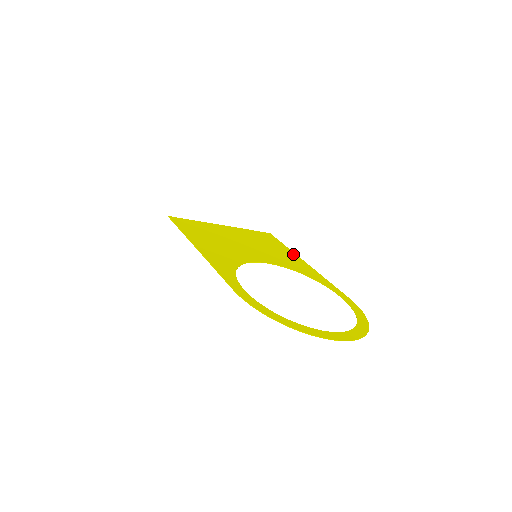
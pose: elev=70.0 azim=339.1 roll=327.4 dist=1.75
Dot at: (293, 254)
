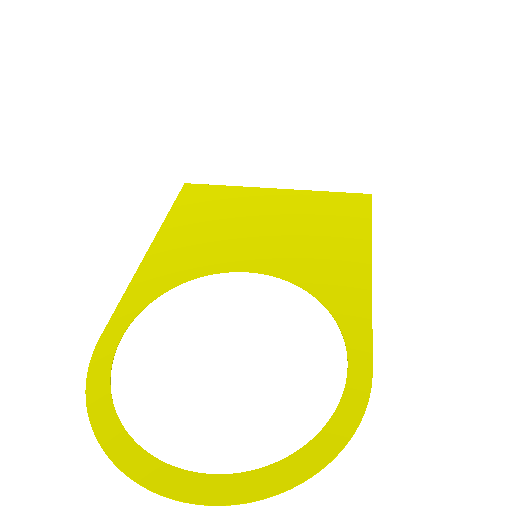
Dot at: (363, 245)
